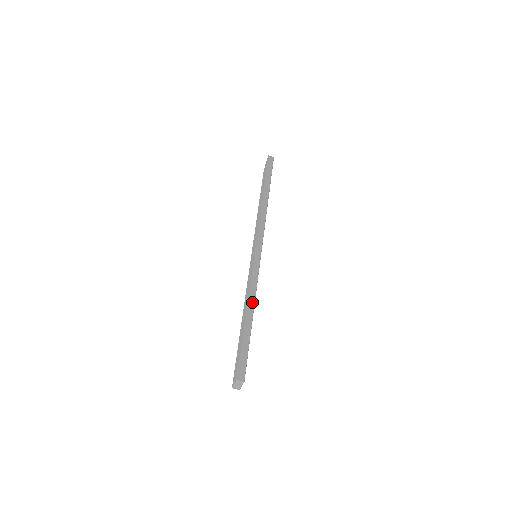
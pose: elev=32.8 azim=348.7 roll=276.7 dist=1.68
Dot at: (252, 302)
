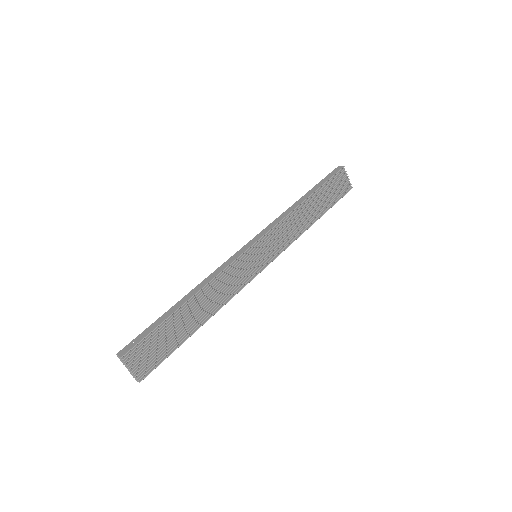
Dot at: (198, 288)
